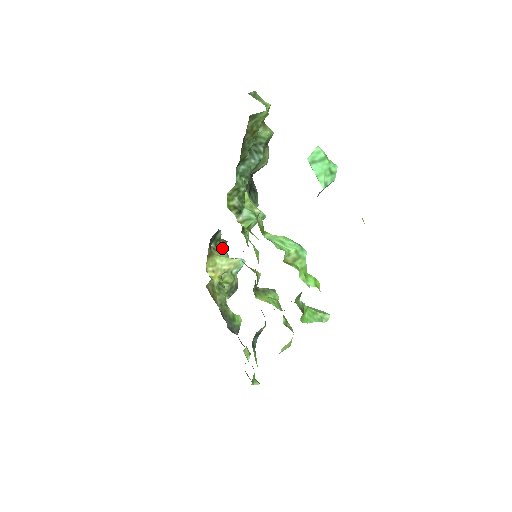
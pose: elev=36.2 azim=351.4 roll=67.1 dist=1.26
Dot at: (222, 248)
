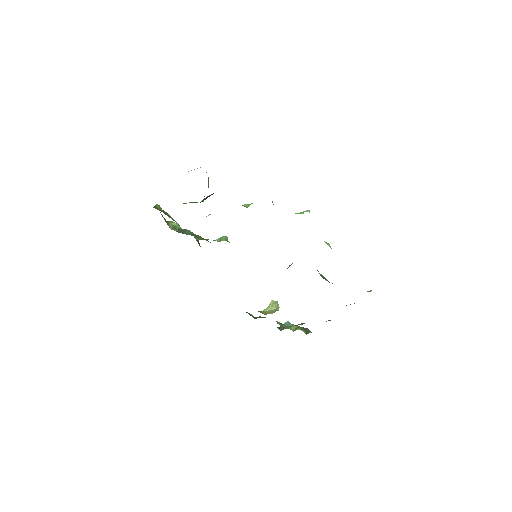
Dot at: occluded
